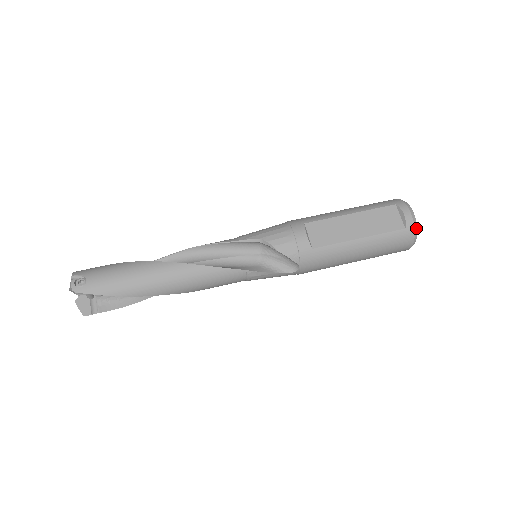
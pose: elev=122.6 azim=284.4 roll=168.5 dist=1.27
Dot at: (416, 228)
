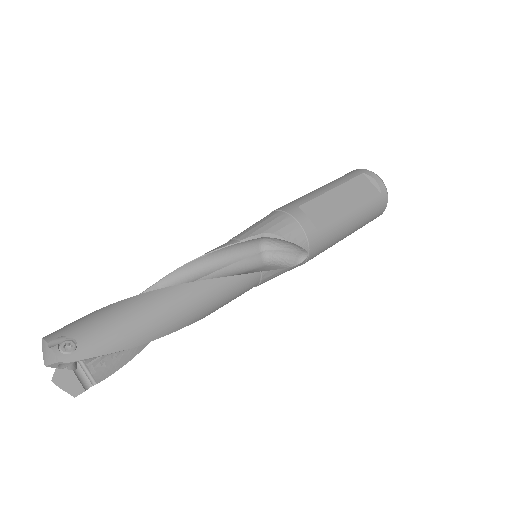
Dot at: (387, 192)
